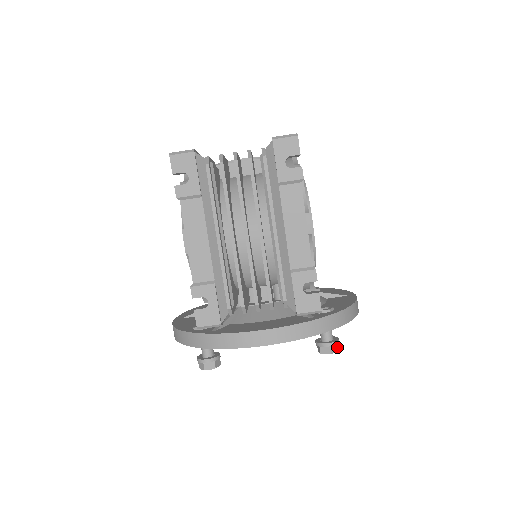
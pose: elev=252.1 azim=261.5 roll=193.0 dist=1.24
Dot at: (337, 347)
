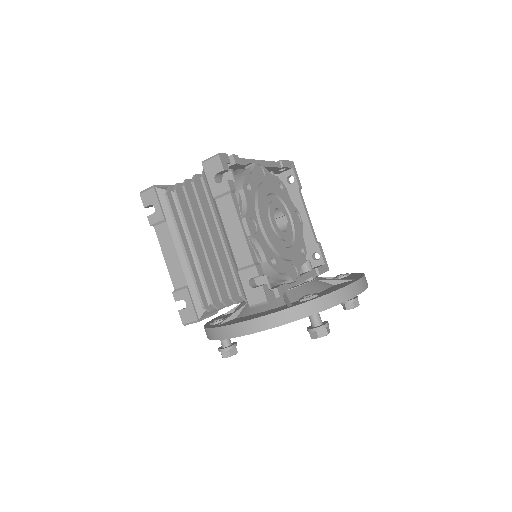
Dot at: (325, 331)
